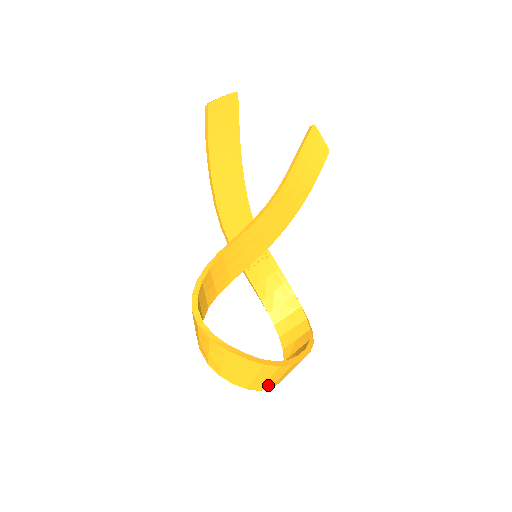
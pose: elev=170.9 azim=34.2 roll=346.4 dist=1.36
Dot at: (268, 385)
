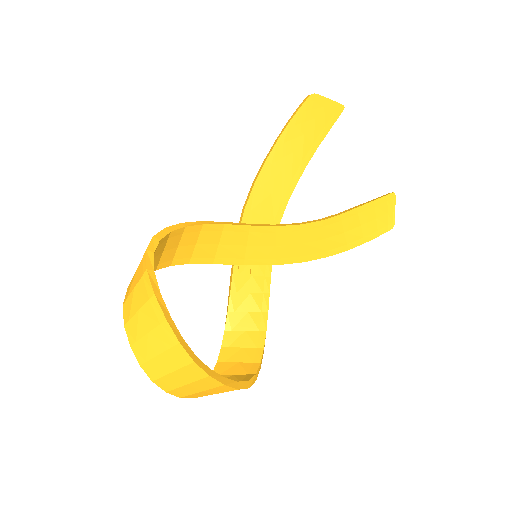
Dot at: (166, 382)
